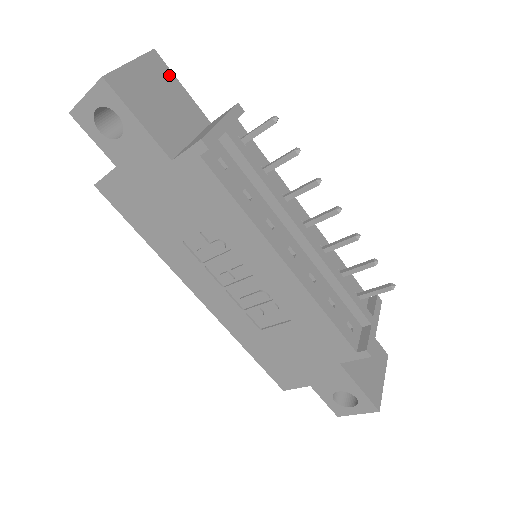
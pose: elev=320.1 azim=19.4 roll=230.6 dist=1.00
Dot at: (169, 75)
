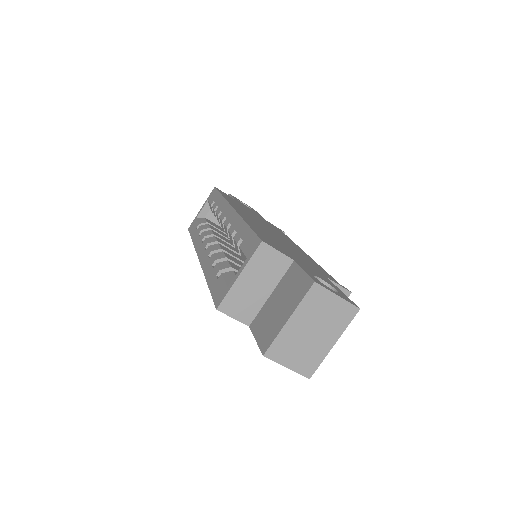
Dot at: occluded
